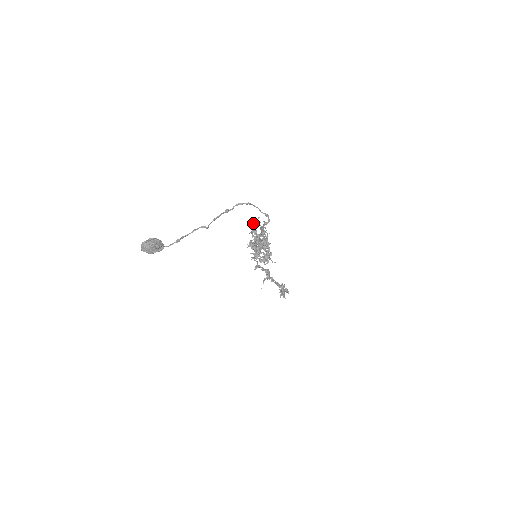
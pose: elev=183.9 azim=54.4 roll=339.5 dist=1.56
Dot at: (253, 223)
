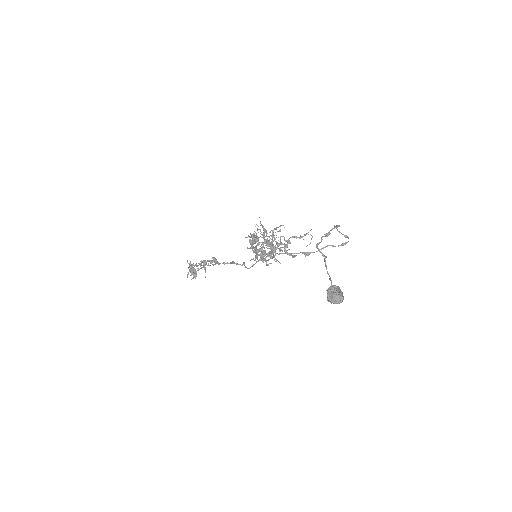
Dot at: (278, 227)
